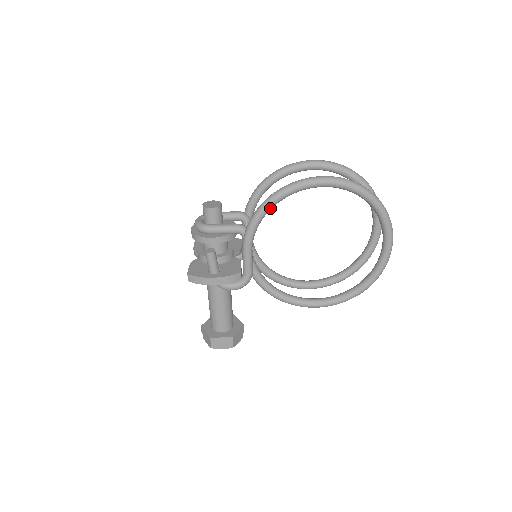
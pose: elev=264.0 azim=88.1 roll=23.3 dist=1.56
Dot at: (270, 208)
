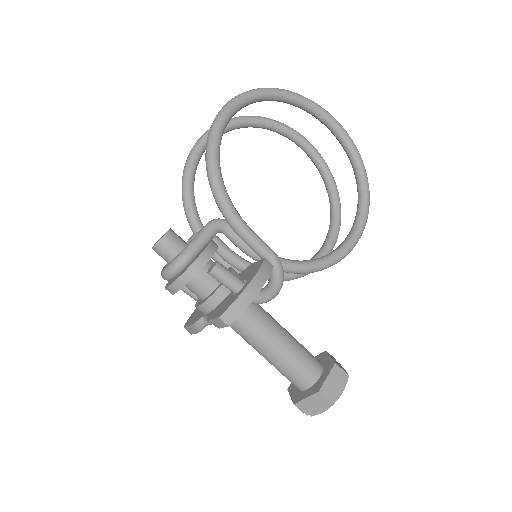
Dot at: (218, 164)
